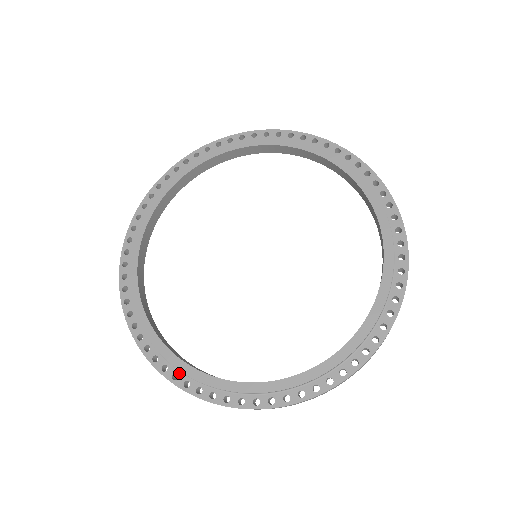
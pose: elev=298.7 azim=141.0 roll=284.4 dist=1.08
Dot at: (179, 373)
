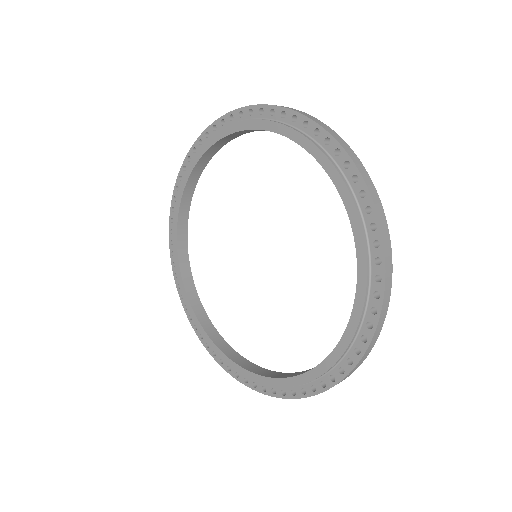
Dot at: (255, 381)
